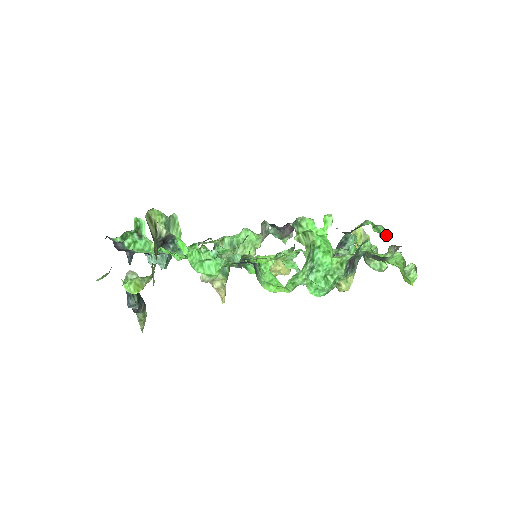
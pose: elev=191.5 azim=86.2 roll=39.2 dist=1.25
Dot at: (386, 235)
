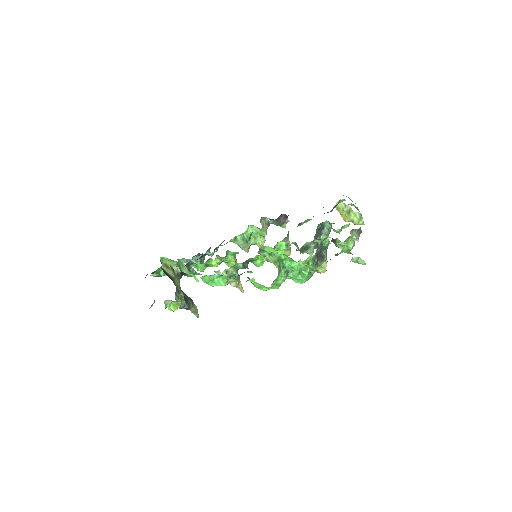
Dot at: (358, 209)
